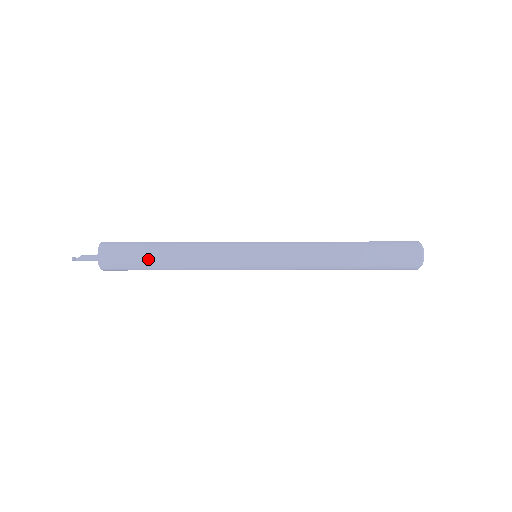
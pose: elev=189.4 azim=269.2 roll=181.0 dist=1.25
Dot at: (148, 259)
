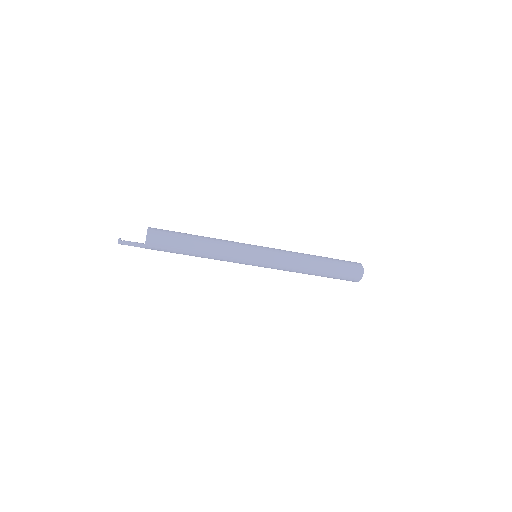
Dot at: (184, 235)
